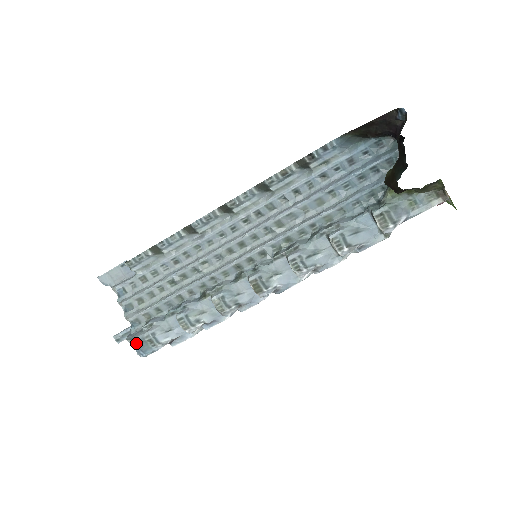
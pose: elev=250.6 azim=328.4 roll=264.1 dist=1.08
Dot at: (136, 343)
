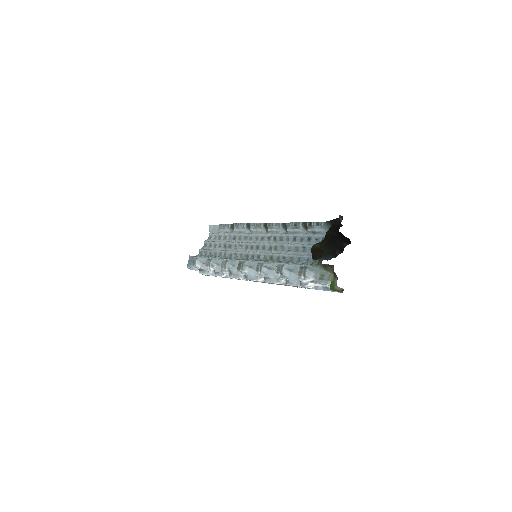
Dot at: (189, 258)
